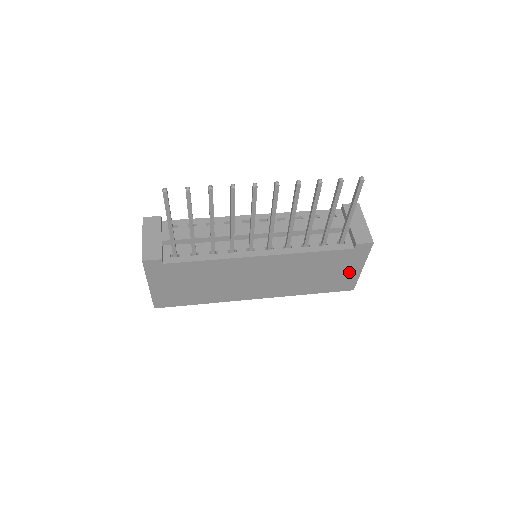
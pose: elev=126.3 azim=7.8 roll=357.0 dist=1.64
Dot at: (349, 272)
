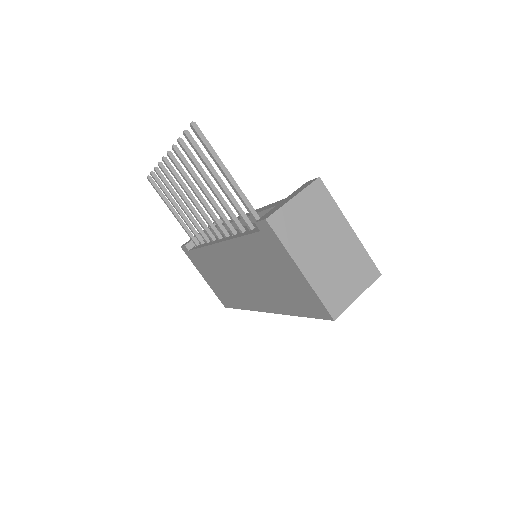
Dot at: (296, 278)
